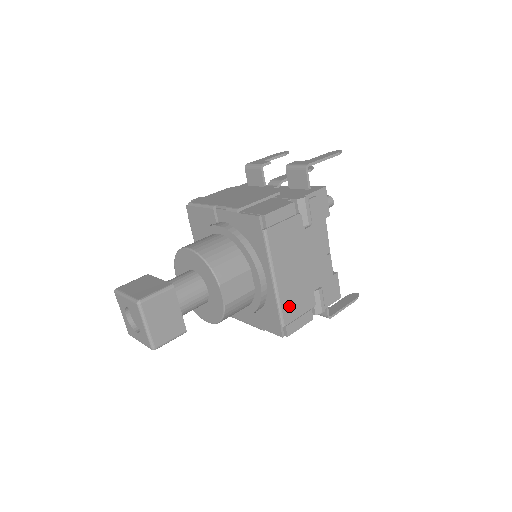
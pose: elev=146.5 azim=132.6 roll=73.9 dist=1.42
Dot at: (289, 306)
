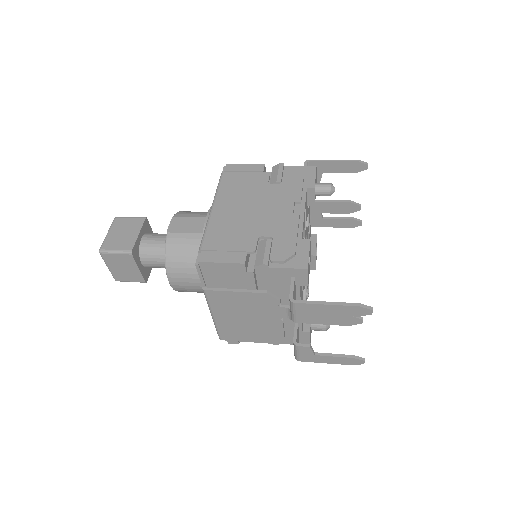
Dot at: (217, 235)
